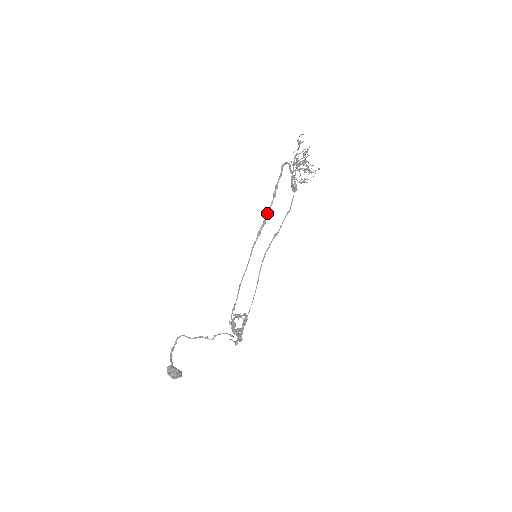
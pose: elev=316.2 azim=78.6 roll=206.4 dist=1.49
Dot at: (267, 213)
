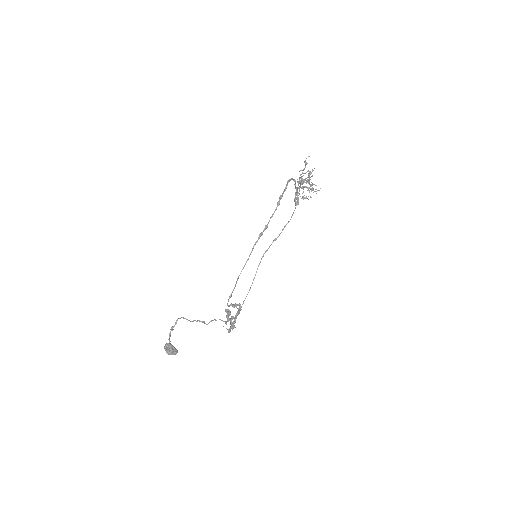
Dot at: (270, 218)
